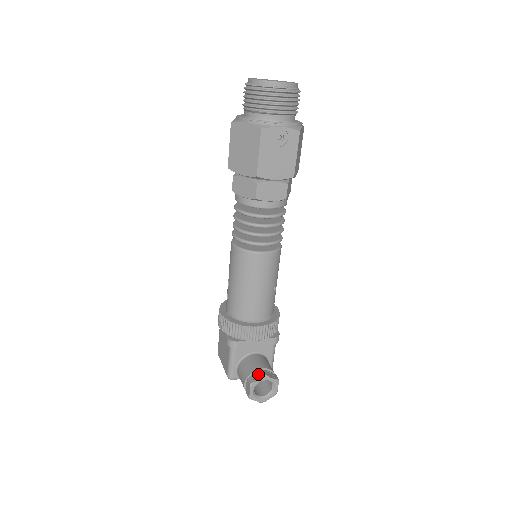
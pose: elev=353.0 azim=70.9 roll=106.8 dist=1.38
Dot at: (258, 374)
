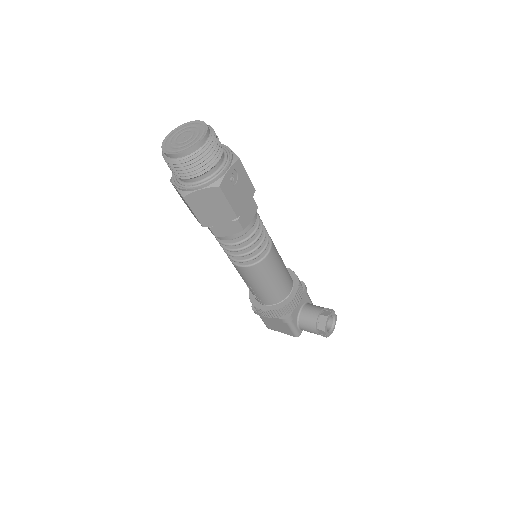
Dot at: (321, 320)
